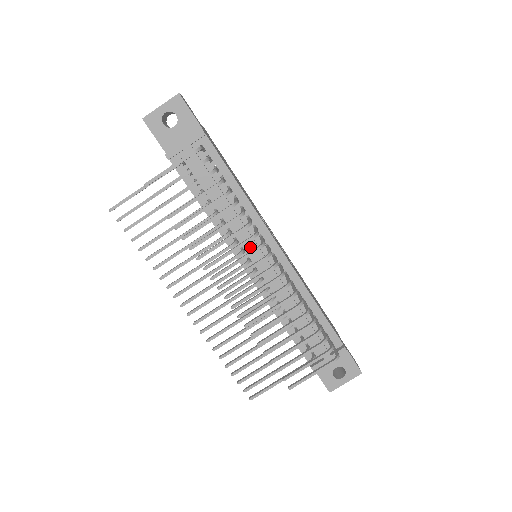
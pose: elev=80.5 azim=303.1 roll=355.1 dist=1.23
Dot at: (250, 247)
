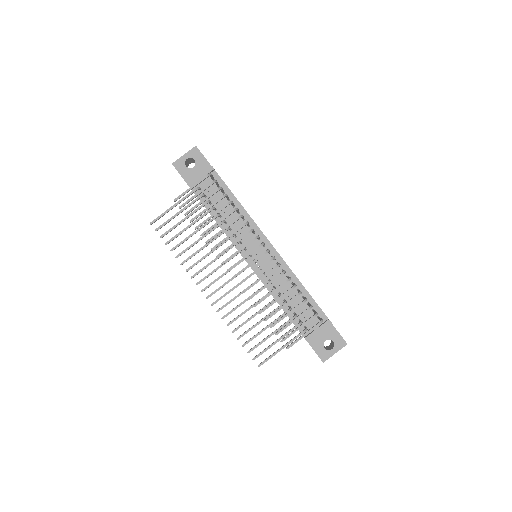
Dot at: (250, 245)
